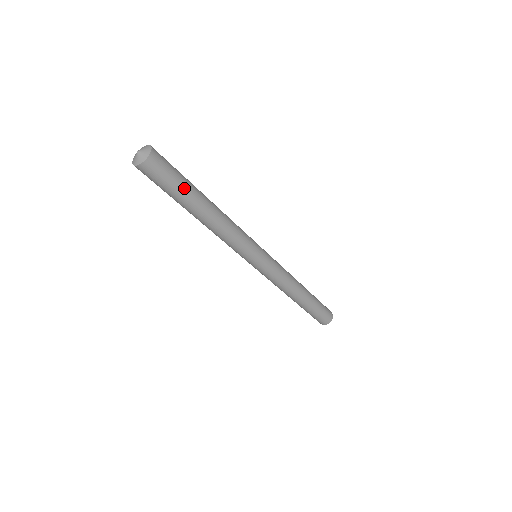
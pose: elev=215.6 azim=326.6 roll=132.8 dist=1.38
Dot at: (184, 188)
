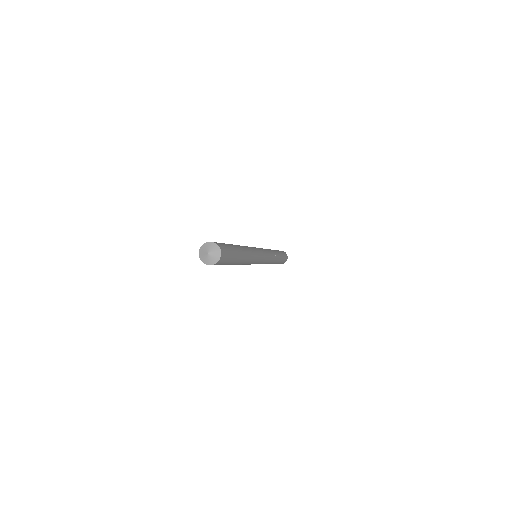
Dot at: (230, 263)
